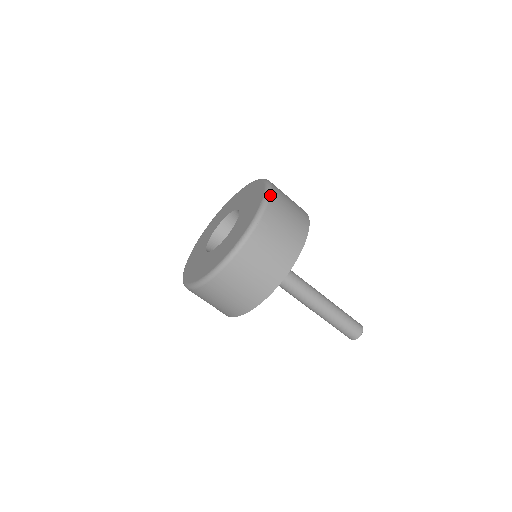
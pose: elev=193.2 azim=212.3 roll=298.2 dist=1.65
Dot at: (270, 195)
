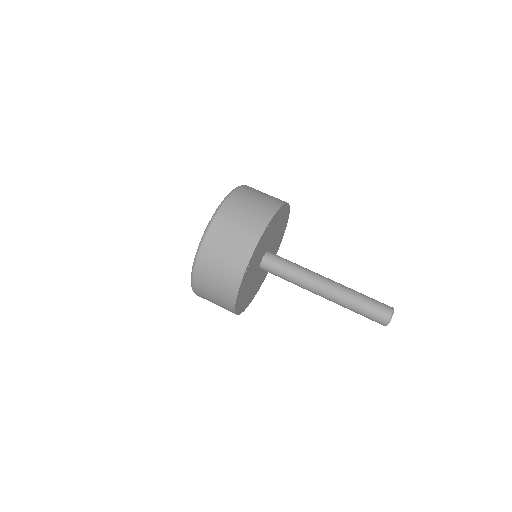
Dot at: (213, 220)
